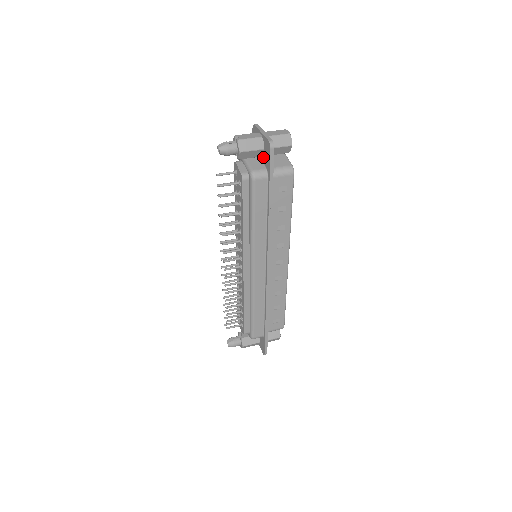
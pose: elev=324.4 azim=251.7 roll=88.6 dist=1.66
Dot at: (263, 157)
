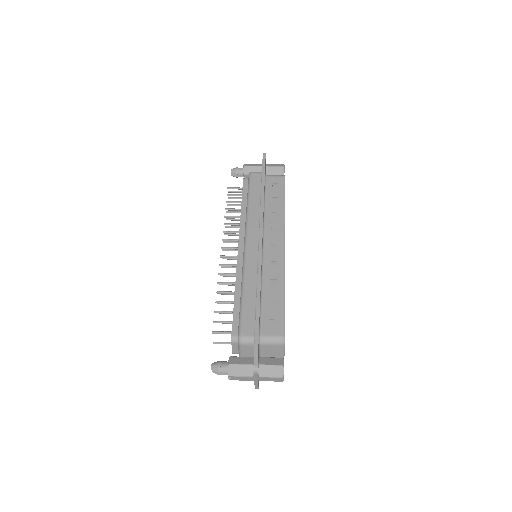
Dot at: occluded
